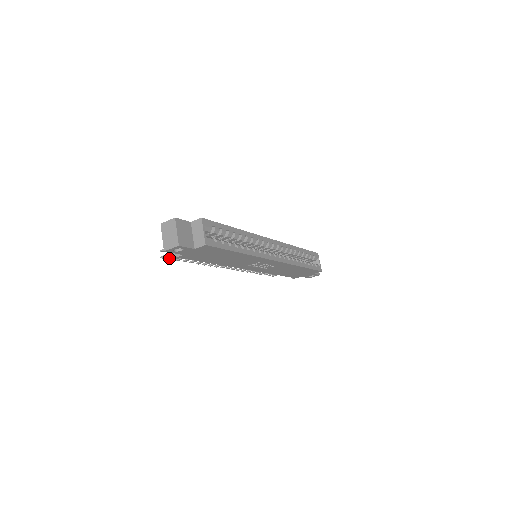
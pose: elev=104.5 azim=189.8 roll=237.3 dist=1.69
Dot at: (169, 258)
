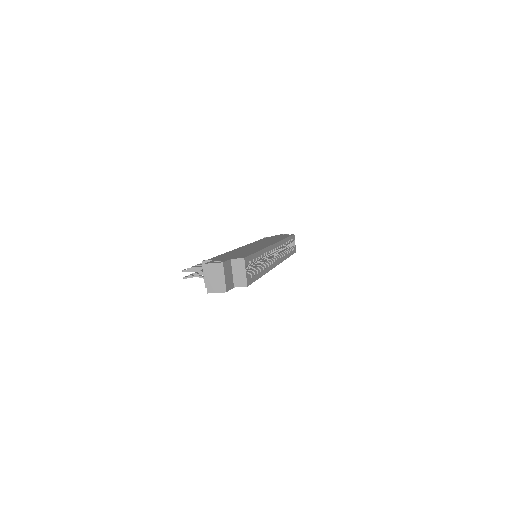
Dot at: occluded
